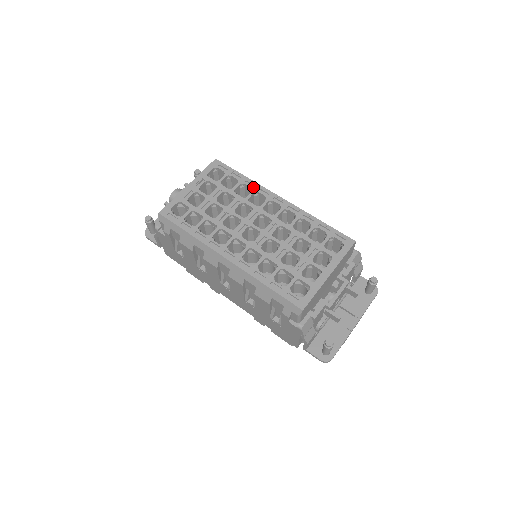
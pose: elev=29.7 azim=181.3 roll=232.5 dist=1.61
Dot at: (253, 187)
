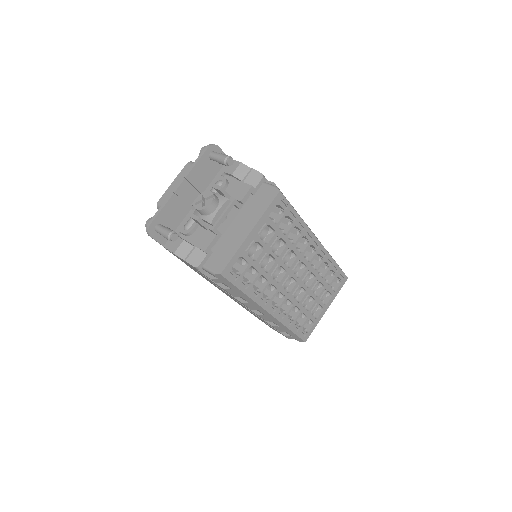
Dot at: (303, 230)
